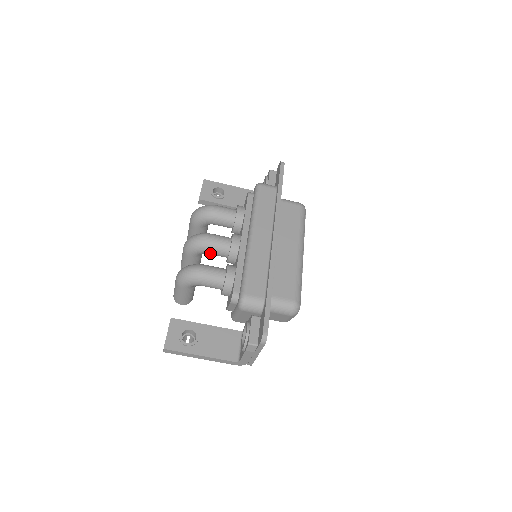
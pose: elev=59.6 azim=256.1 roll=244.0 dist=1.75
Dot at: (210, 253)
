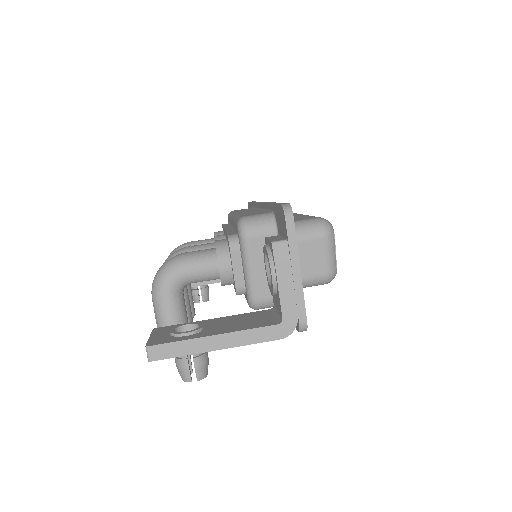
Dot at: occluded
